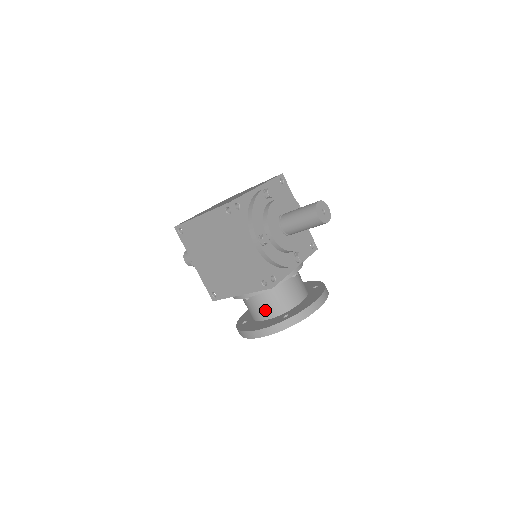
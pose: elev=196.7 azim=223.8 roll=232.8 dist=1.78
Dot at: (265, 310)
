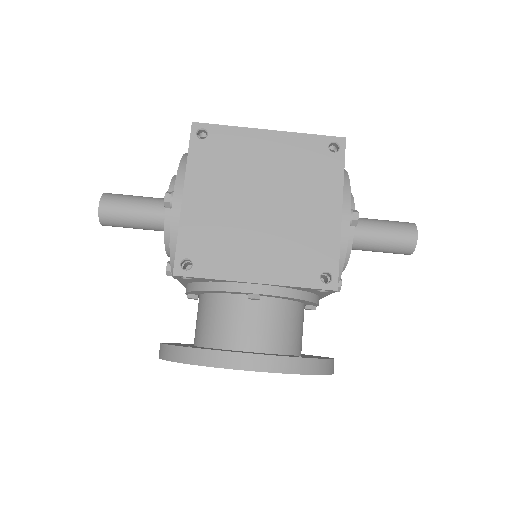
Dot at: (267, 334)
